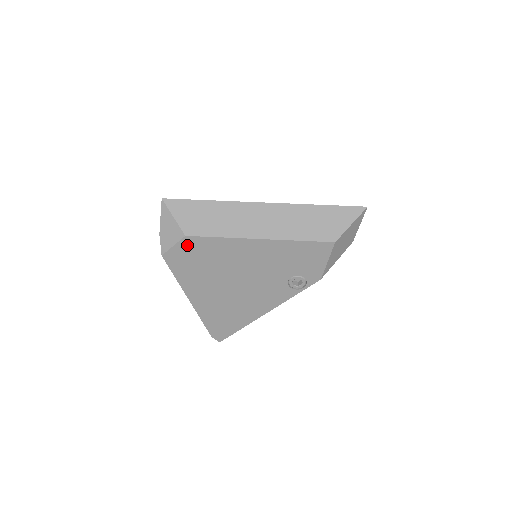
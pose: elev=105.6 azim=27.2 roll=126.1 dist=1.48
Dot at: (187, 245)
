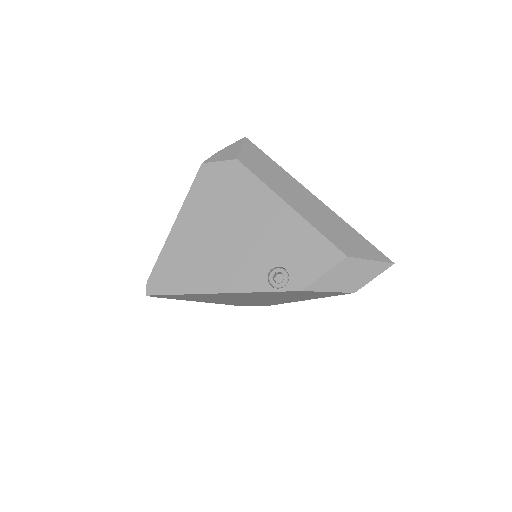
Dot at: (230, 168)
